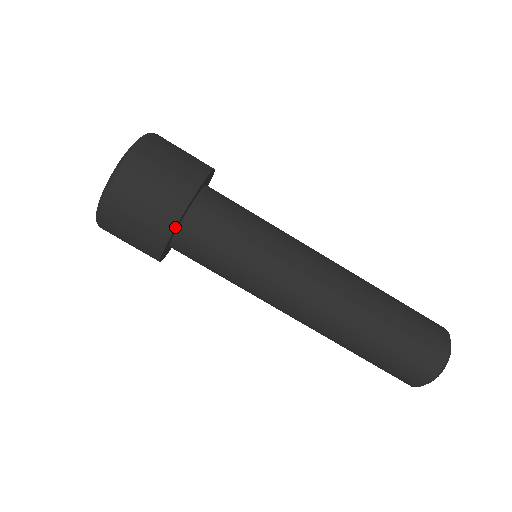
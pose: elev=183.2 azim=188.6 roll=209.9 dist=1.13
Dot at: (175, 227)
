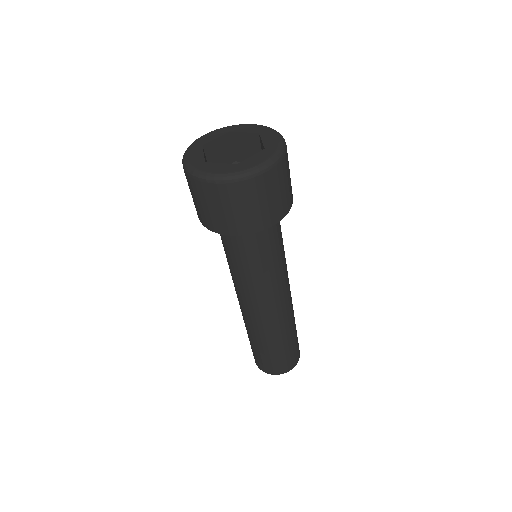
Dot at: occluded
